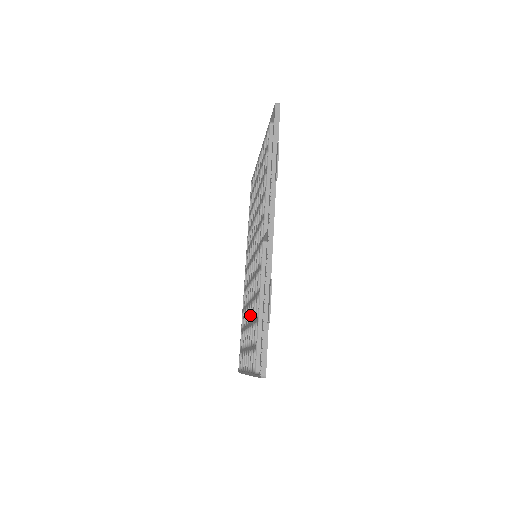
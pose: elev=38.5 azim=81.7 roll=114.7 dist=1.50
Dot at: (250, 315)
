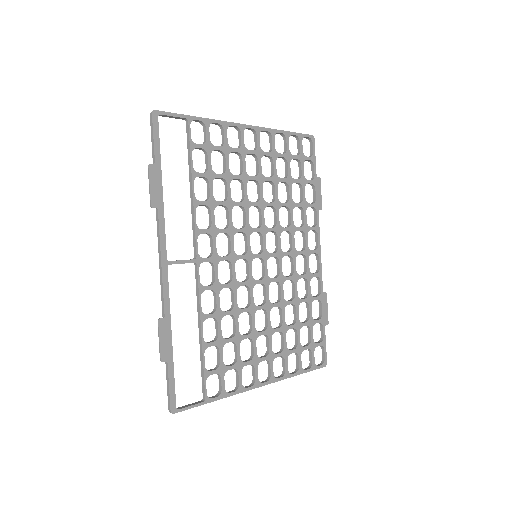
Dot at: (265, 320)
